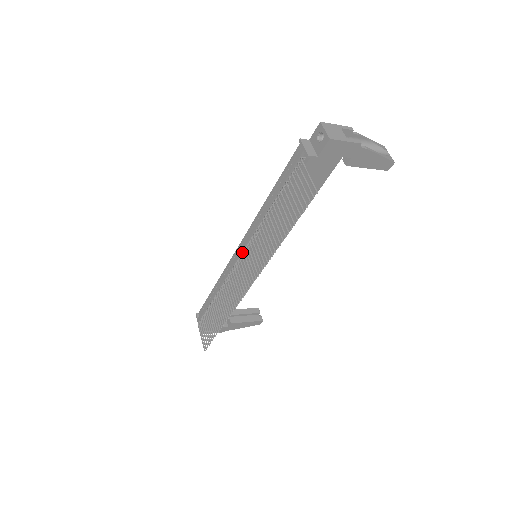
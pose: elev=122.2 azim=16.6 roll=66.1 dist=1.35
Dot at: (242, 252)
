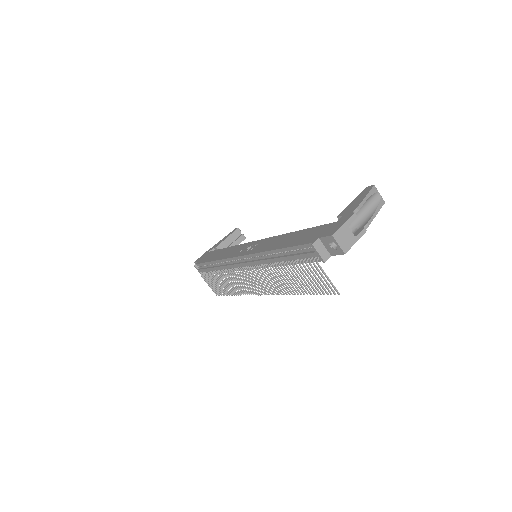
Dot at: (247, 264)
